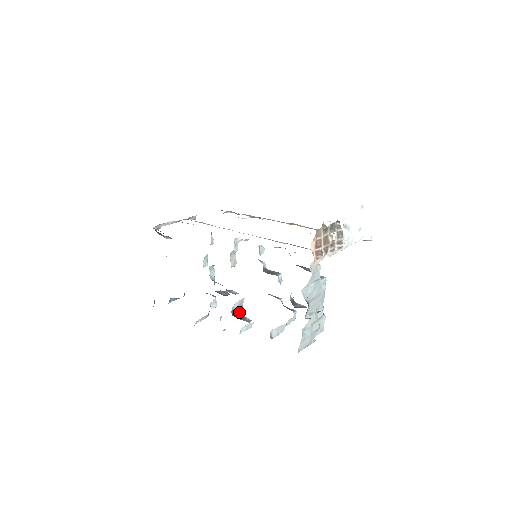
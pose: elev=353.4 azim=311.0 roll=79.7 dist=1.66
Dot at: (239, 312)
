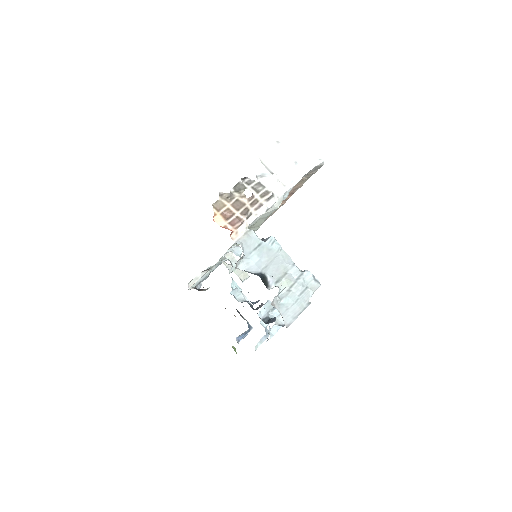
Dot at: (274, 316)
